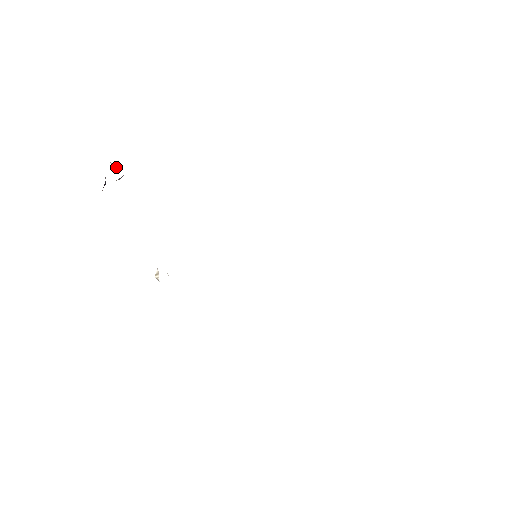
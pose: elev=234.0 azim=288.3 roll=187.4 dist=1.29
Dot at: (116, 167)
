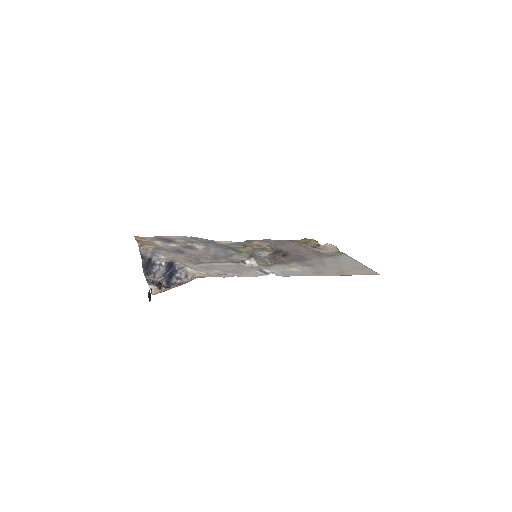
Dot at: (156, 287)
